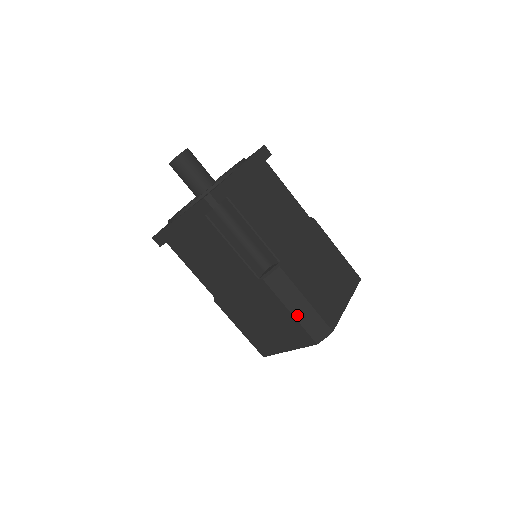
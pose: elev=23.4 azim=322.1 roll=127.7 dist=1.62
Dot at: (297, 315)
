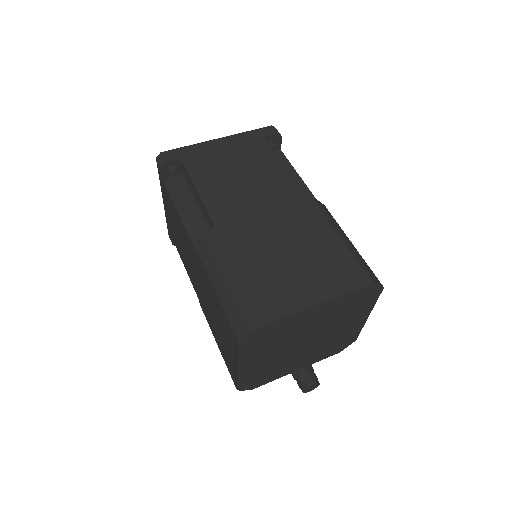
Dot at: (221, 295)
